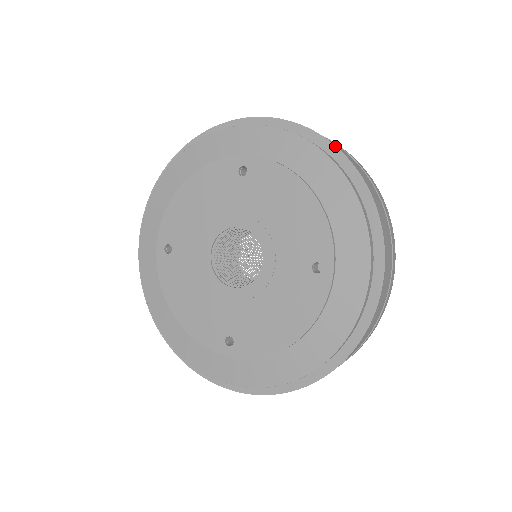
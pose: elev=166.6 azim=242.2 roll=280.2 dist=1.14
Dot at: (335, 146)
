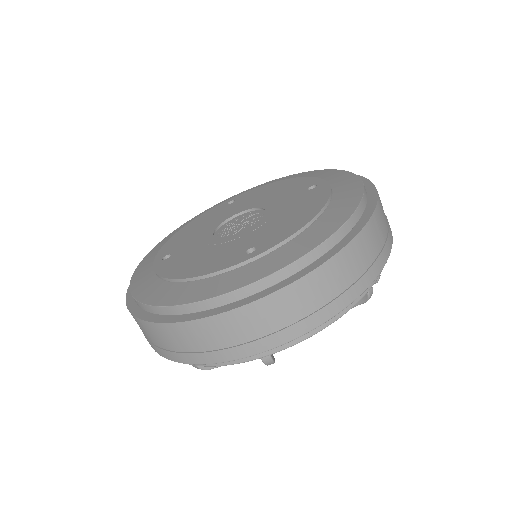
Dot at: (373, 212)
